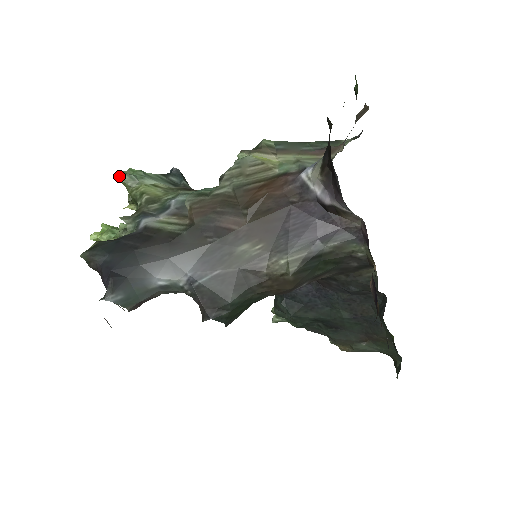
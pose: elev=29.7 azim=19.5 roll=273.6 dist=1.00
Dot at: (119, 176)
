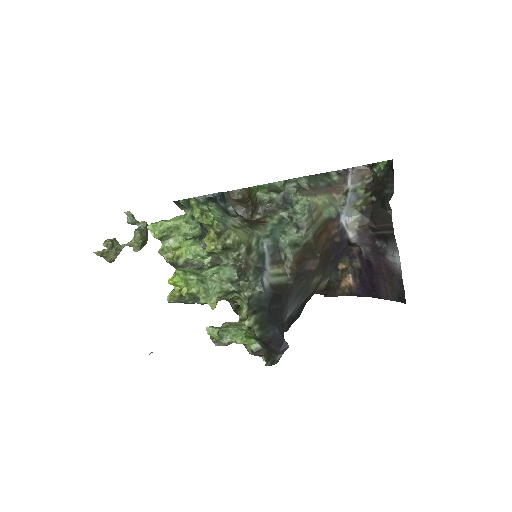
Dot at: (219, 227)
